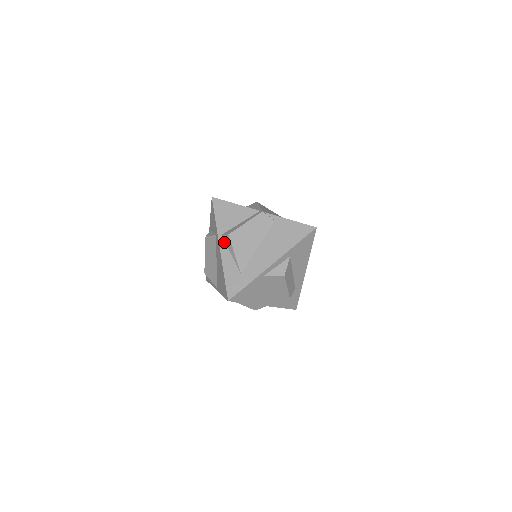
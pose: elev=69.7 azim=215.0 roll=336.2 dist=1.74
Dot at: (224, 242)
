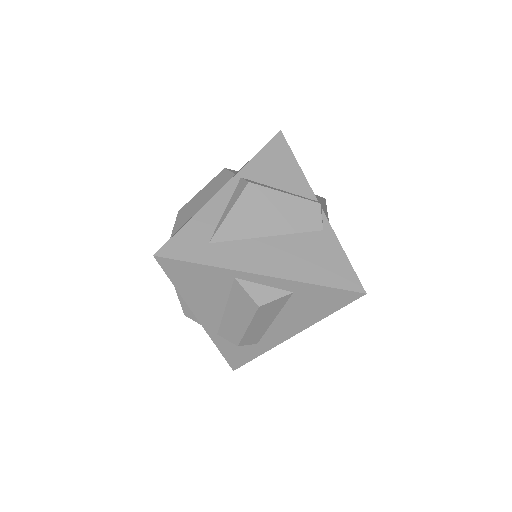
Dot at: (234, 188)
